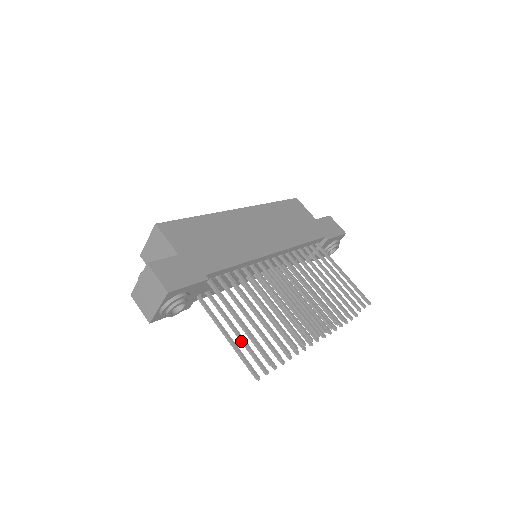
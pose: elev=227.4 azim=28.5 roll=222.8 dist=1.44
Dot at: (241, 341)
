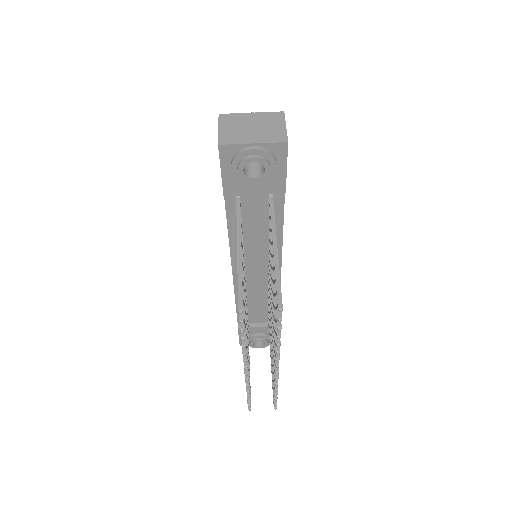
Dot at: occluded
